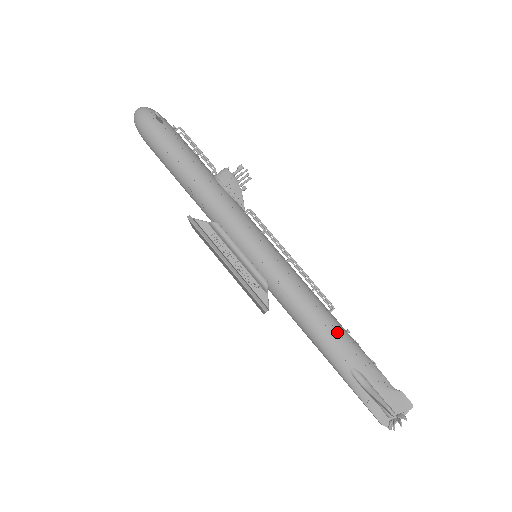
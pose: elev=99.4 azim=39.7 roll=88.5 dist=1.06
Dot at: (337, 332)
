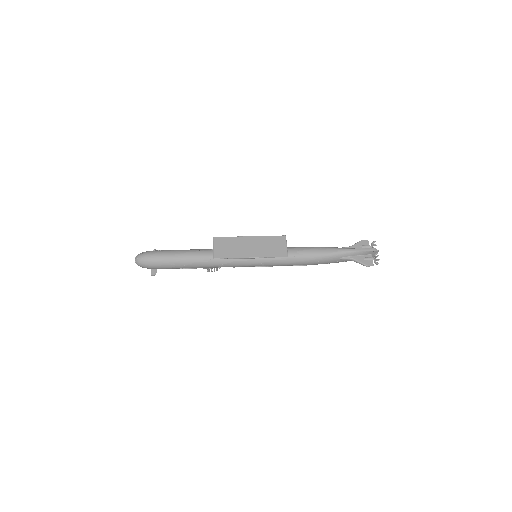
Dot at: occluded
